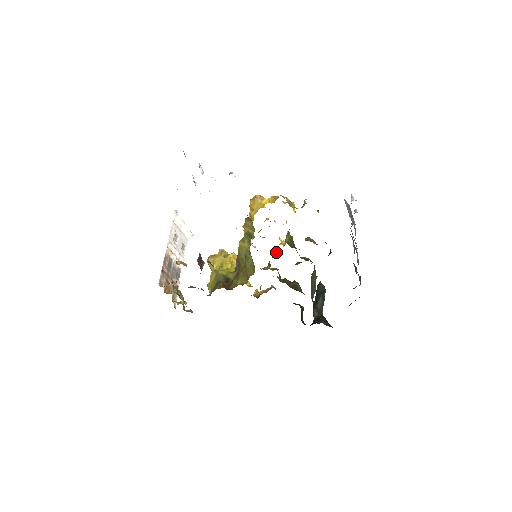
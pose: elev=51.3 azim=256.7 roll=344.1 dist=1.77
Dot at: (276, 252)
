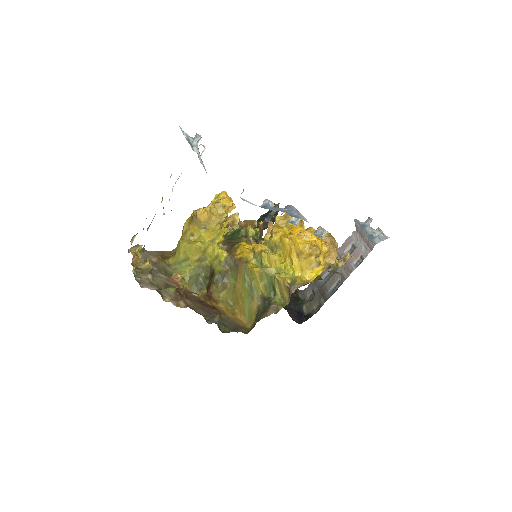
Dot at: occluded
